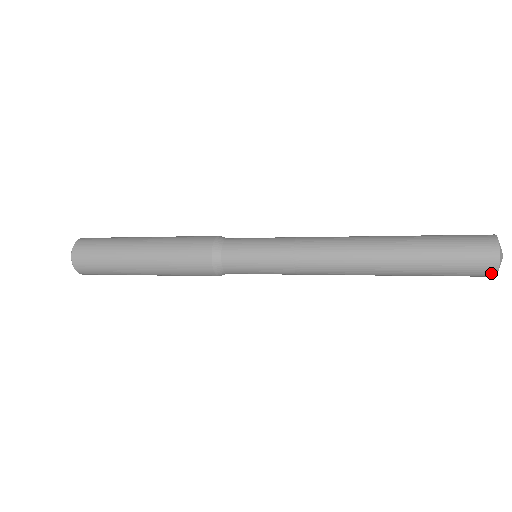
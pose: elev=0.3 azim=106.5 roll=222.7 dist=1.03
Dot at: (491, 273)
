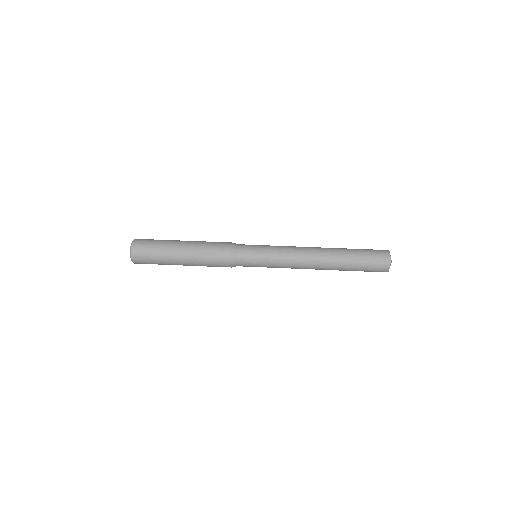
Dot at: occluded
